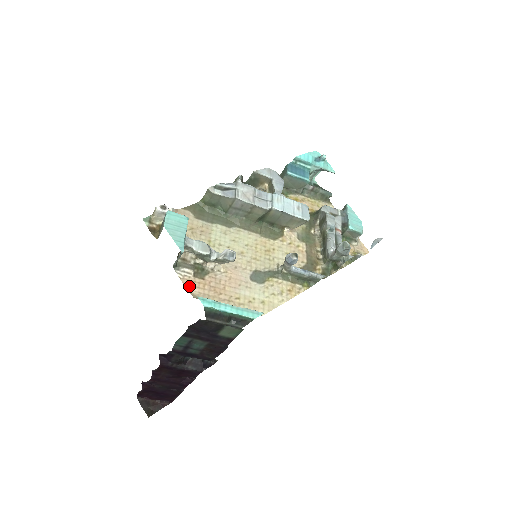
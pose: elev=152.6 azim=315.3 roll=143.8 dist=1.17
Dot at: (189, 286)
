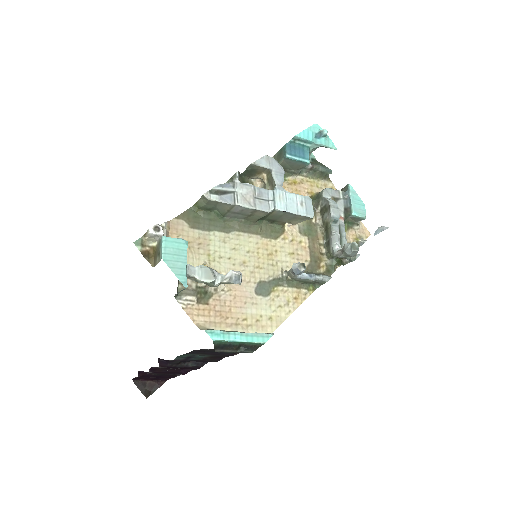
Dot at: (194, 316)
